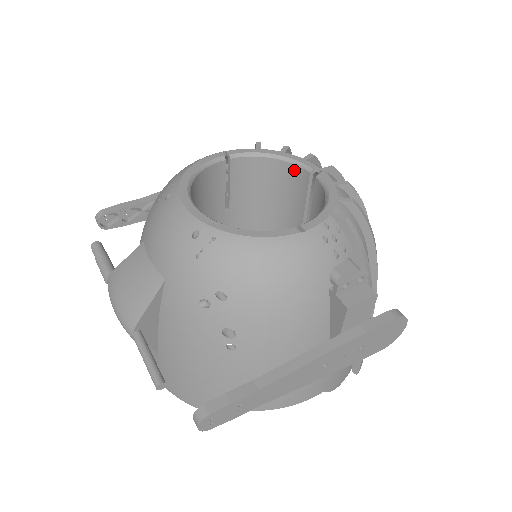
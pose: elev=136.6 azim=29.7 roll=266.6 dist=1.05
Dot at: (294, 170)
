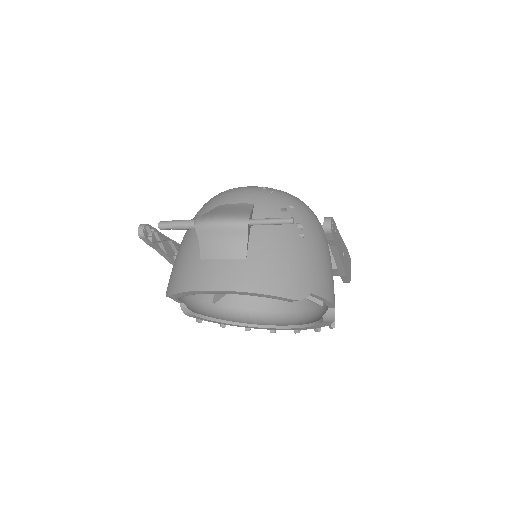
Dot at: occluded
